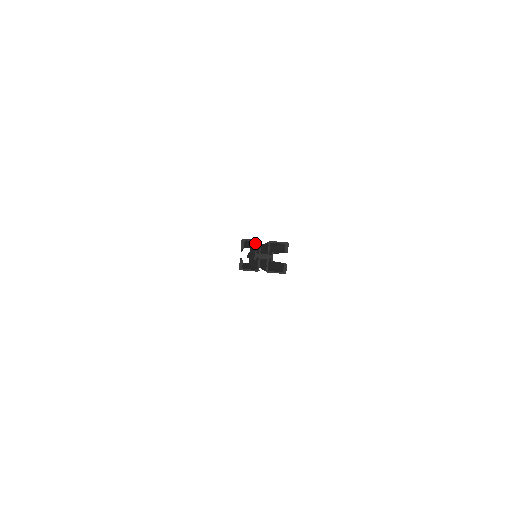
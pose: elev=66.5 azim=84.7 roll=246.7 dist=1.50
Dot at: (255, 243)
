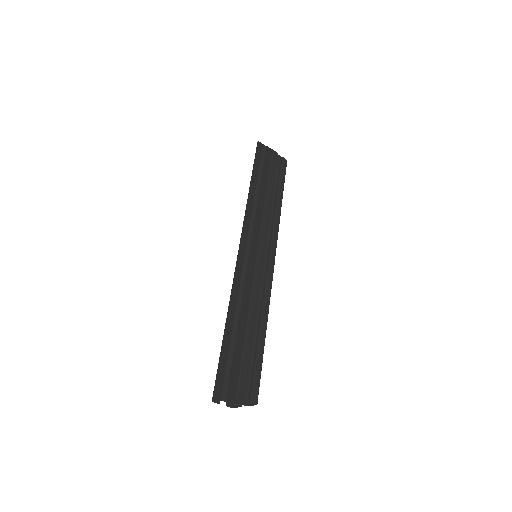
Dot at: (230, 339)
